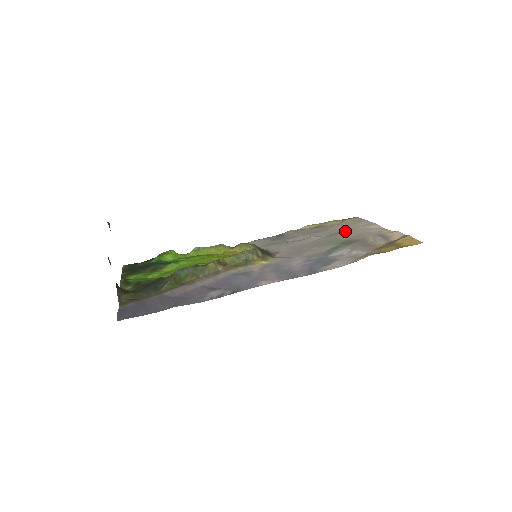
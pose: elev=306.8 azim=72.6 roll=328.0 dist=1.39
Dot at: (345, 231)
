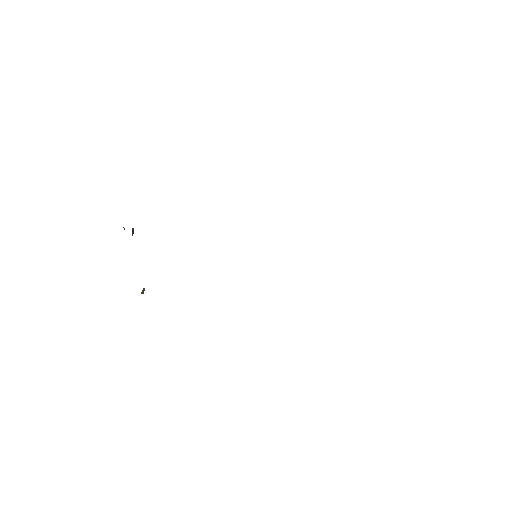
Dot at: occluded
